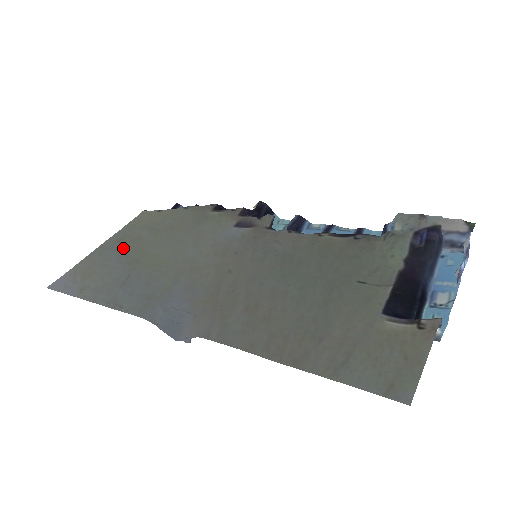
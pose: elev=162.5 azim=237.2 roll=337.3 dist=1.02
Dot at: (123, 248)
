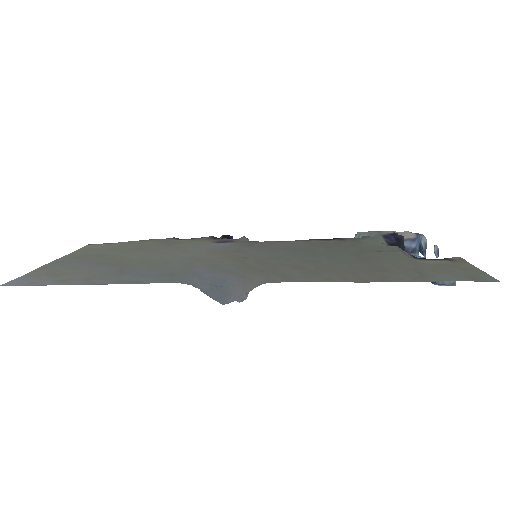
Dot at: (90, 260)
